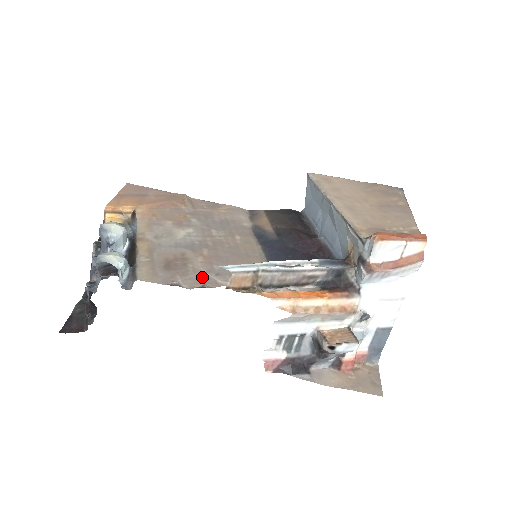
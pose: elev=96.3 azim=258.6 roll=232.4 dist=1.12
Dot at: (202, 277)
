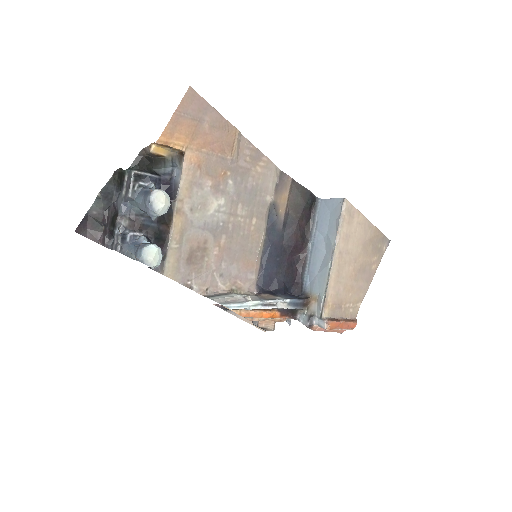
Dot at: (210, 277)
